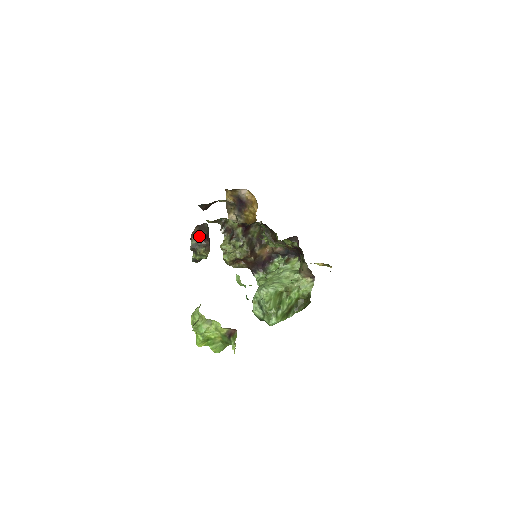
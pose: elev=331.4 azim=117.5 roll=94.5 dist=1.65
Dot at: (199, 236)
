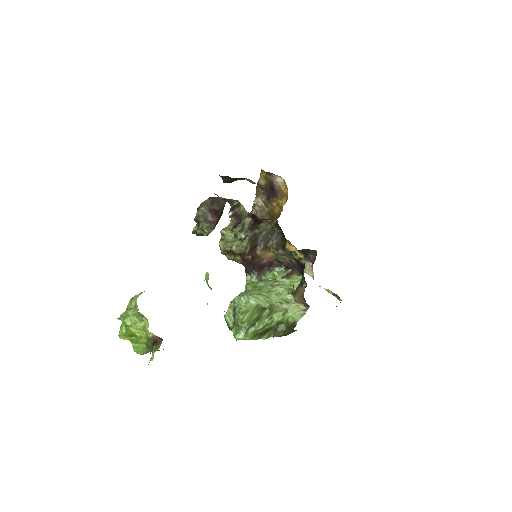
Dot at: (208, 209)
